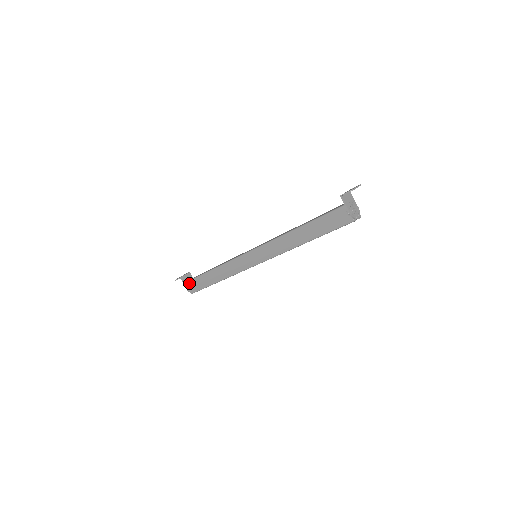
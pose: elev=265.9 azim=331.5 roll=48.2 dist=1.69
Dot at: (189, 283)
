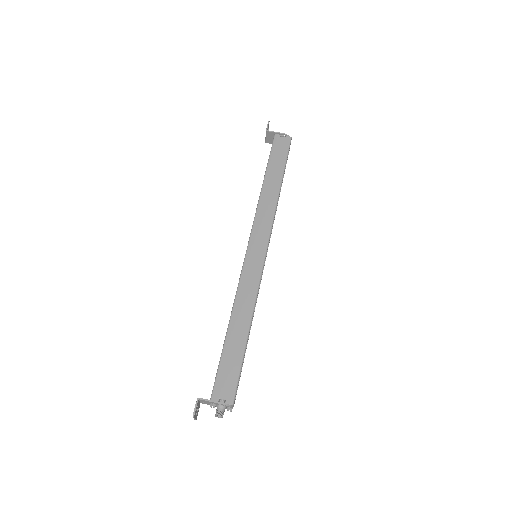
Dot at: (216, 390)
